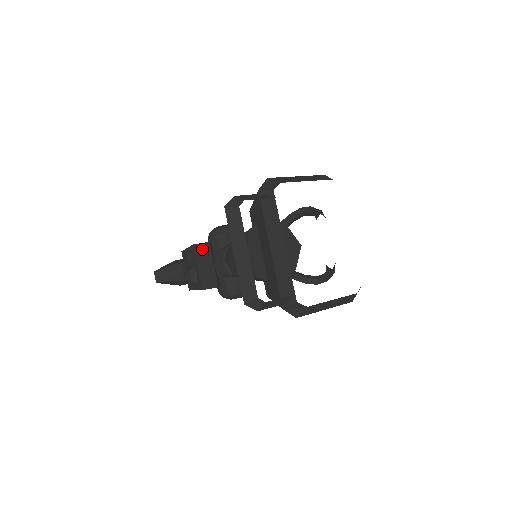
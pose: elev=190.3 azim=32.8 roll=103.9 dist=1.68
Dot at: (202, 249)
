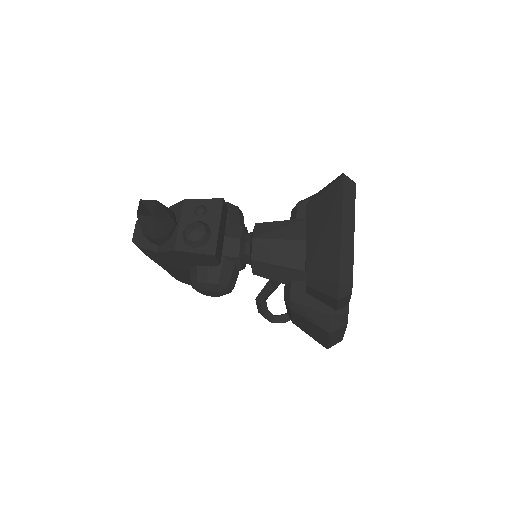
Dot at: (225, 210)
